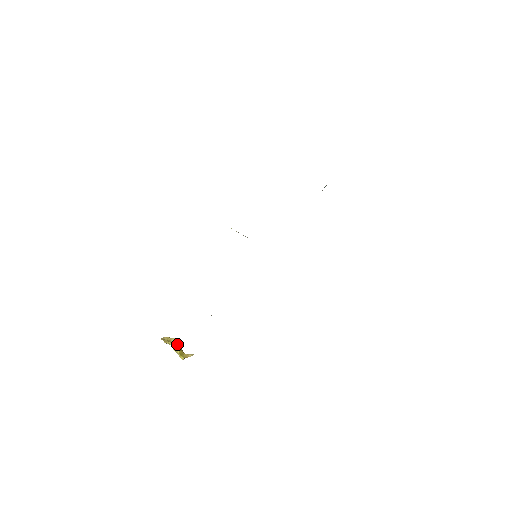
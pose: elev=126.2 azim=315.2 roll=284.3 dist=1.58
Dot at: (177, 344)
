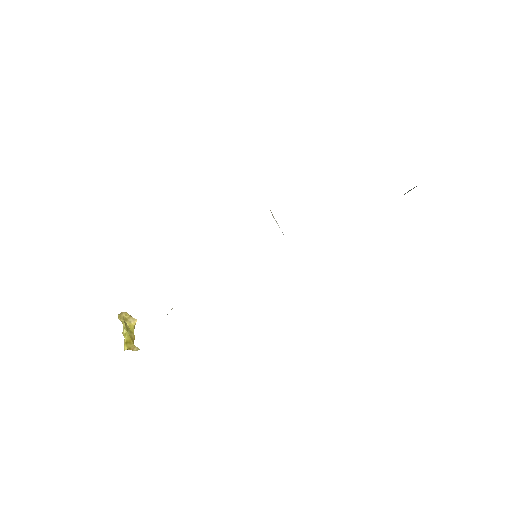
Dot at: (133, 327)
